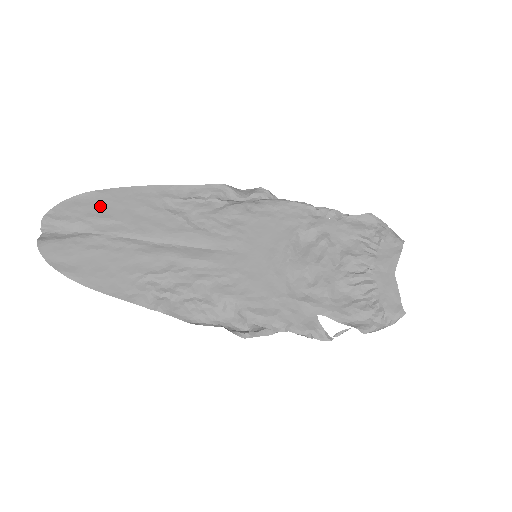
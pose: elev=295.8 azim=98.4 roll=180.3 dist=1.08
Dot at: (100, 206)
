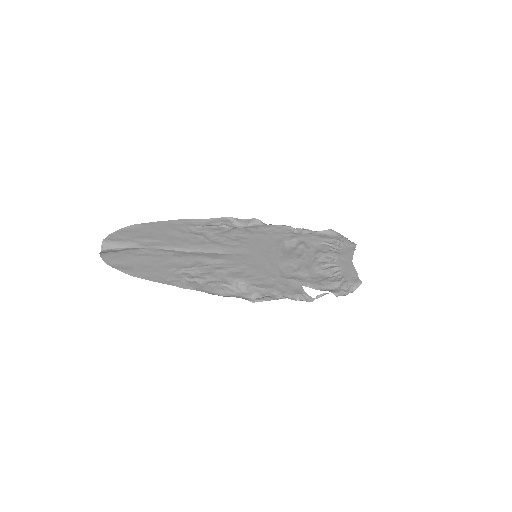
Dot at: (144, 232)
